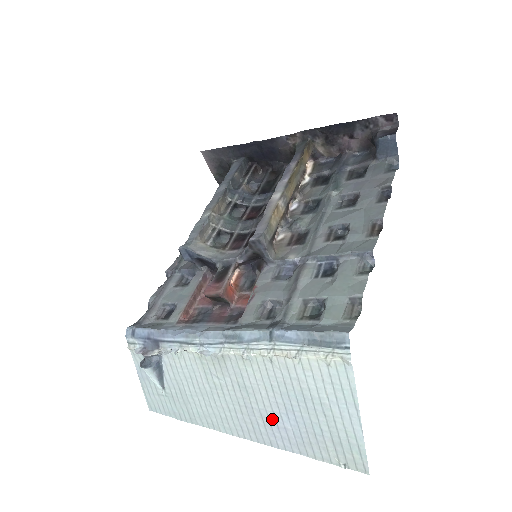
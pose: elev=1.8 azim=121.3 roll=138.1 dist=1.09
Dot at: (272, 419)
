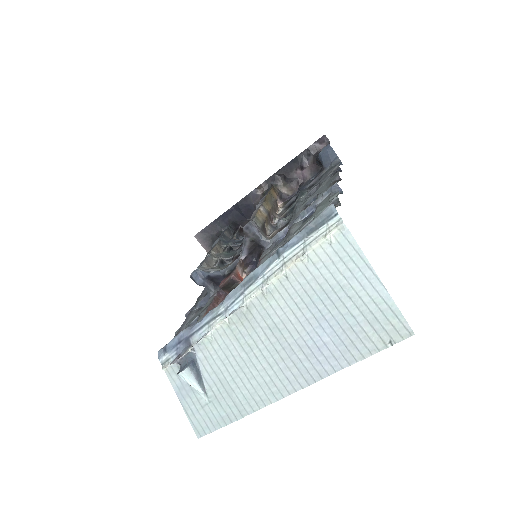
Dot at: (310, 343)
